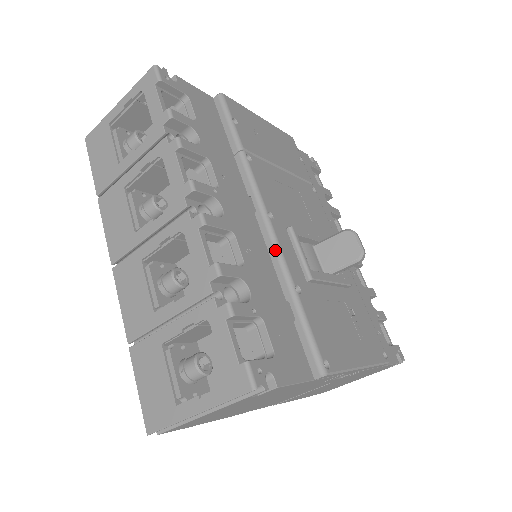
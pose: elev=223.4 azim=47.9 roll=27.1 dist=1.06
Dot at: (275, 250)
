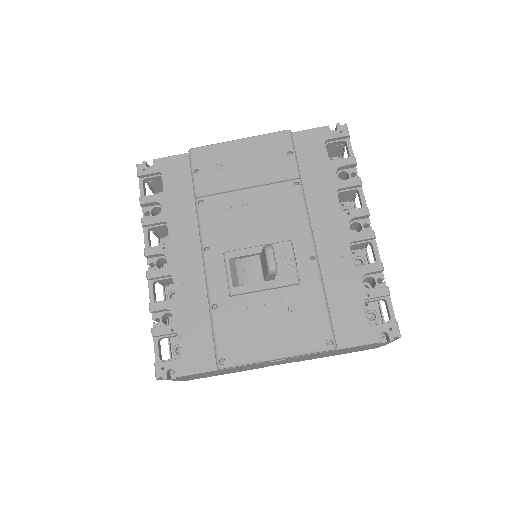
Dot at: (205, 278)
